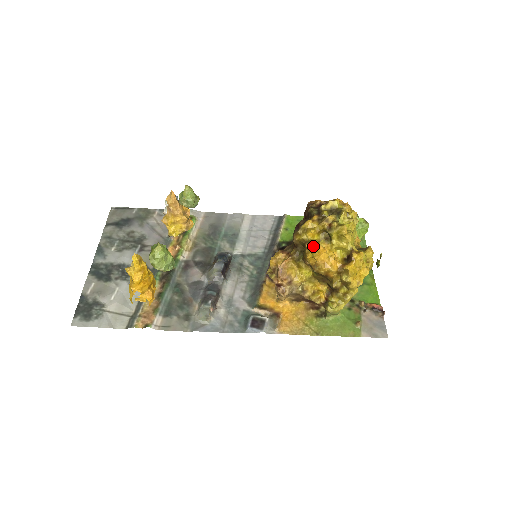
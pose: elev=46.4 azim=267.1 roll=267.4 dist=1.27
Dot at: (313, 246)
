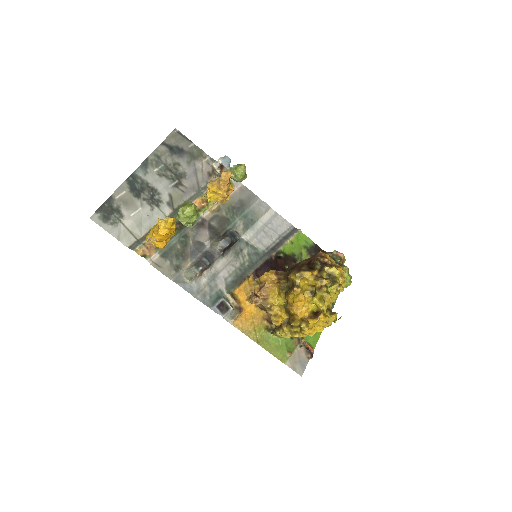
Dot at: (299, 293)
